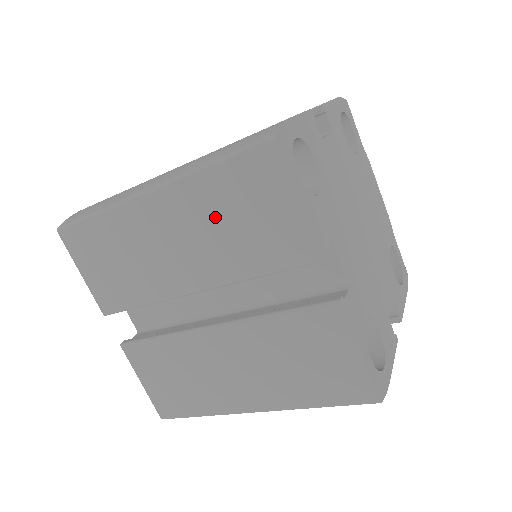
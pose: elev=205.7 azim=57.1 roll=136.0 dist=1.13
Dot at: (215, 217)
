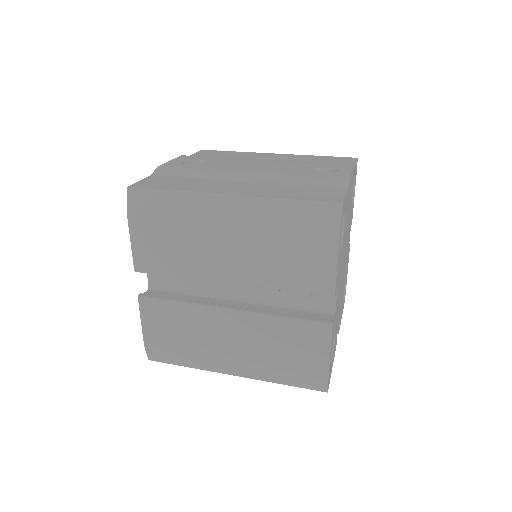
Dot at: occluded
